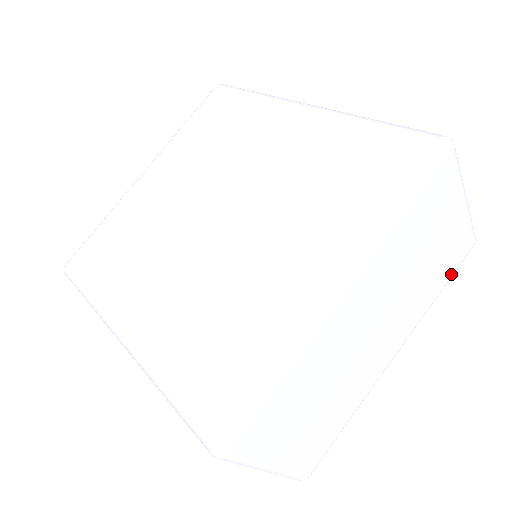
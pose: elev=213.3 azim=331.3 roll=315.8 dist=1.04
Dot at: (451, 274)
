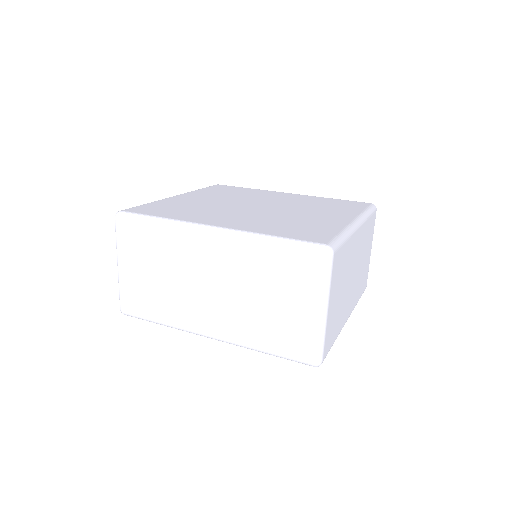
Dot at: (362, 293)
